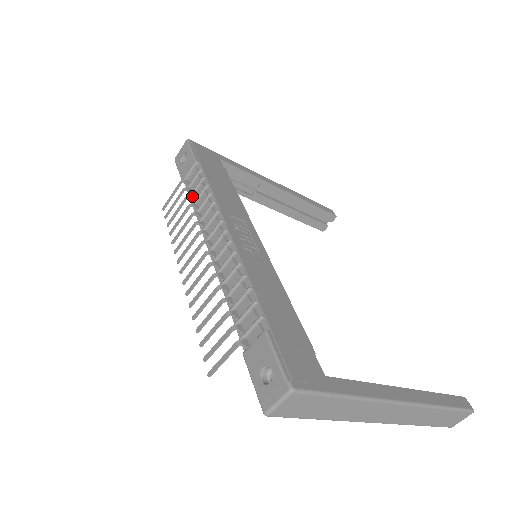
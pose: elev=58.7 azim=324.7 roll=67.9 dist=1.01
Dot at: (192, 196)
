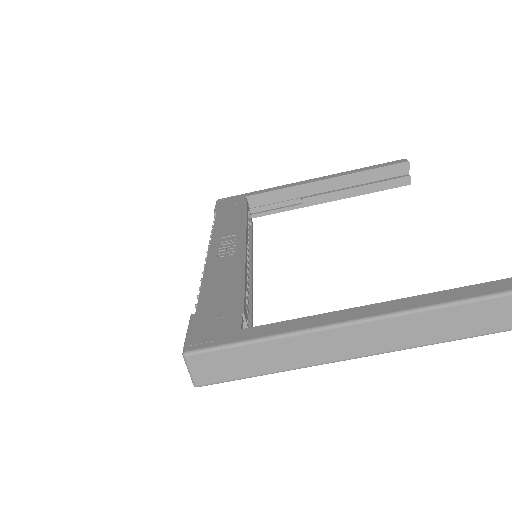
Dot at: occluded
